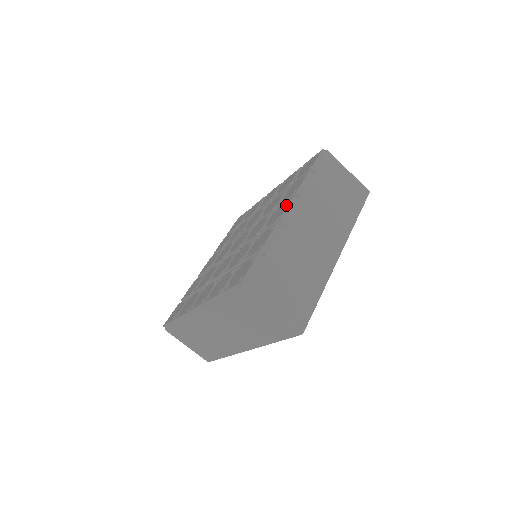
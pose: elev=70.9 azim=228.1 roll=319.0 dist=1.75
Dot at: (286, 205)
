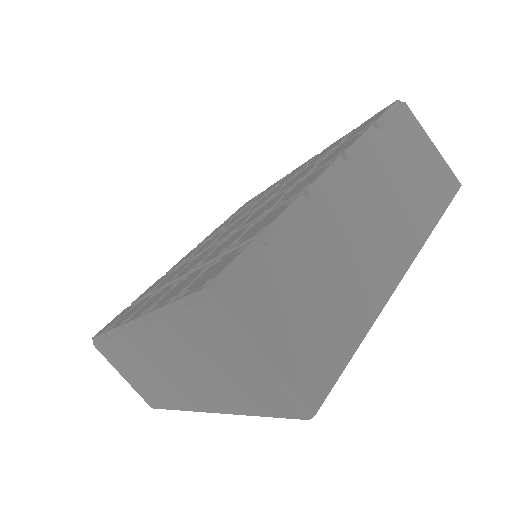
Dot at: (323, 169)
